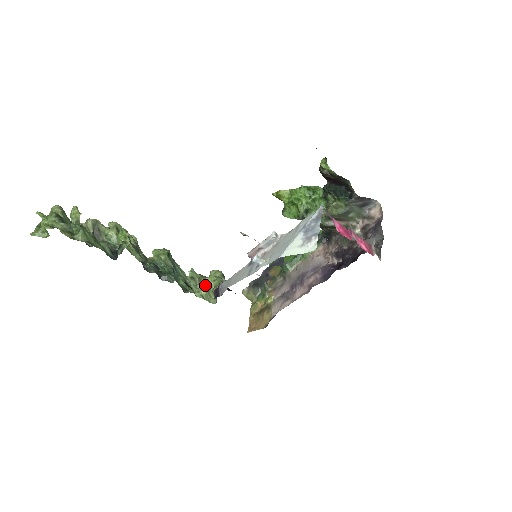
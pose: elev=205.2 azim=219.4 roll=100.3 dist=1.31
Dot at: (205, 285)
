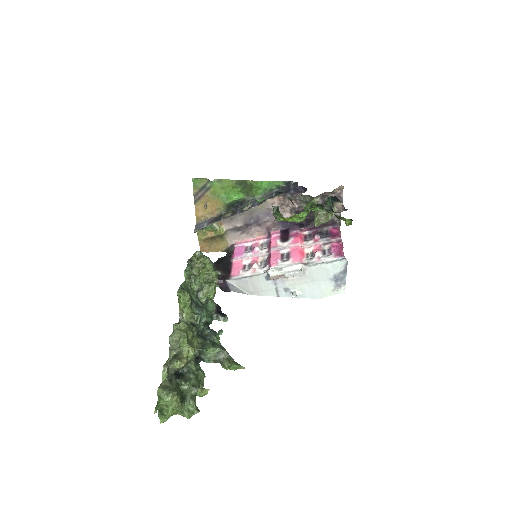
Dot at: (200, 276)
